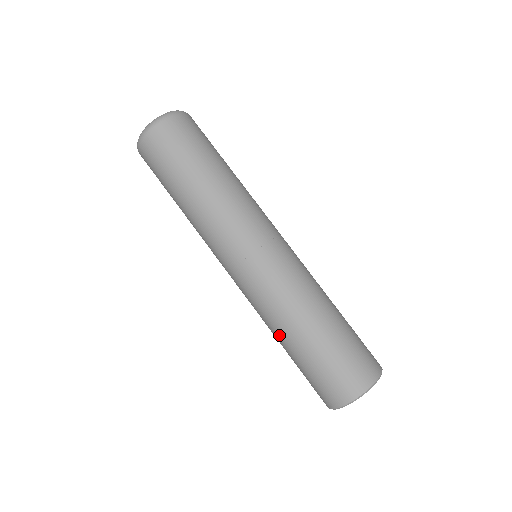
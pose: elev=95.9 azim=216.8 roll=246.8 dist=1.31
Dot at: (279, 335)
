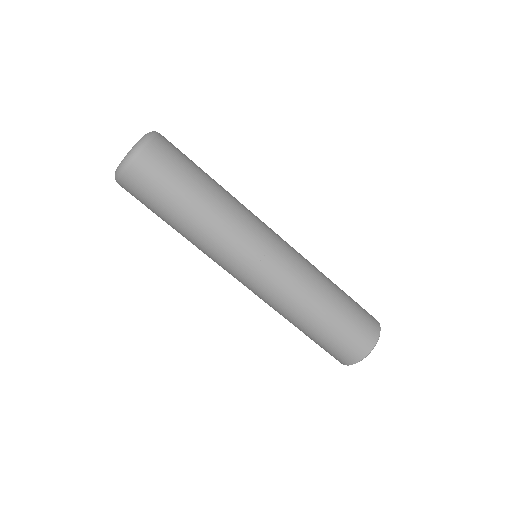
Dot at: (289, 321)
